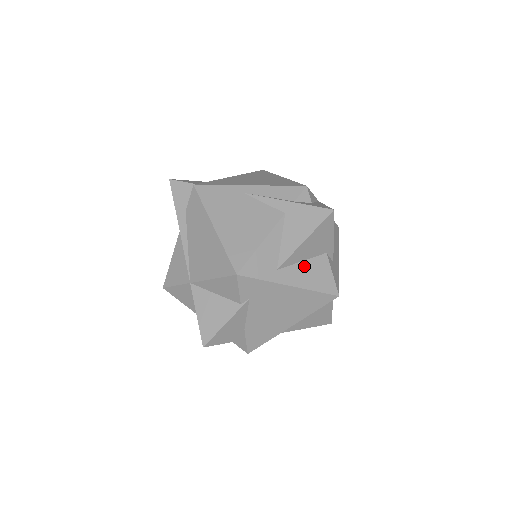
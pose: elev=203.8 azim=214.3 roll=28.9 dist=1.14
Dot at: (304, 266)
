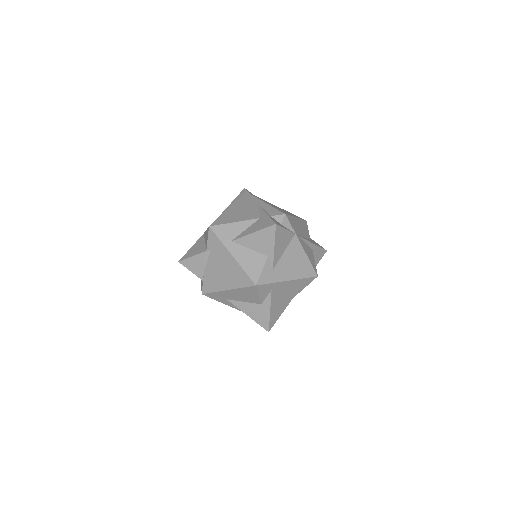
Dot at: (248, 252)
